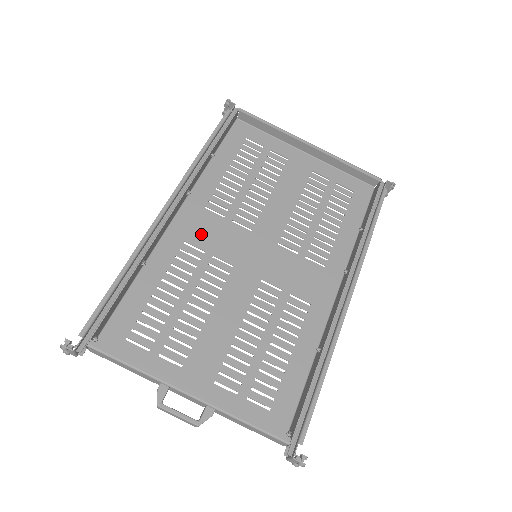
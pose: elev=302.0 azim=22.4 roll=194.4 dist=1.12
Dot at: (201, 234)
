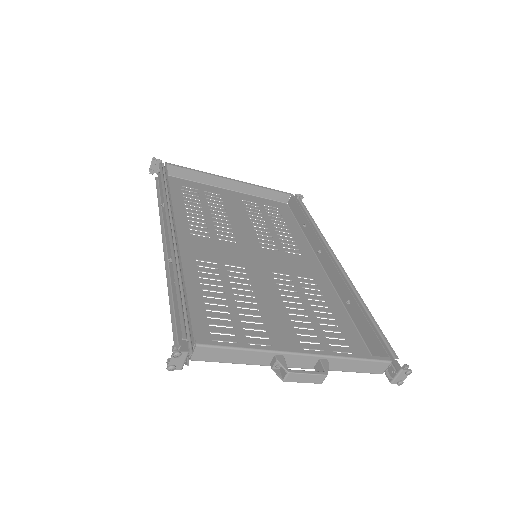
Dot at: (203, 252)
